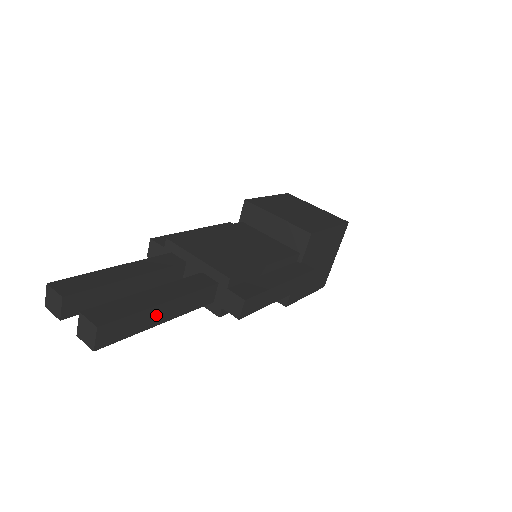
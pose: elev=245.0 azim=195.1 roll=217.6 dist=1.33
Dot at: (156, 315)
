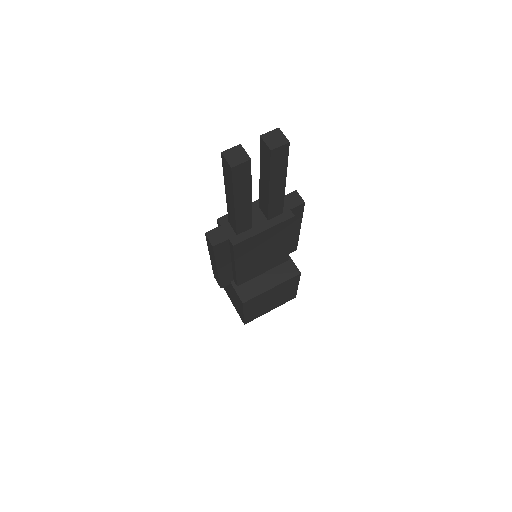
Dot at: occluded
